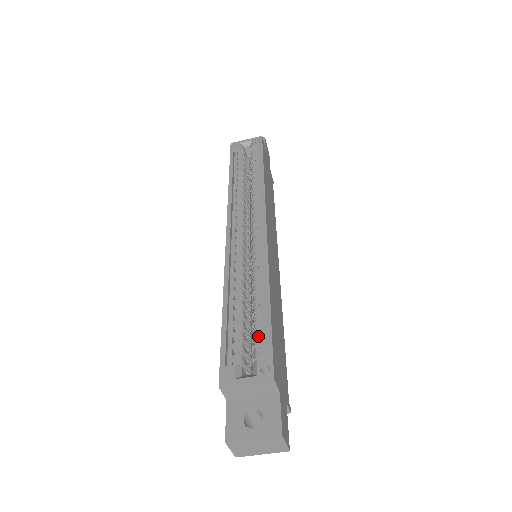
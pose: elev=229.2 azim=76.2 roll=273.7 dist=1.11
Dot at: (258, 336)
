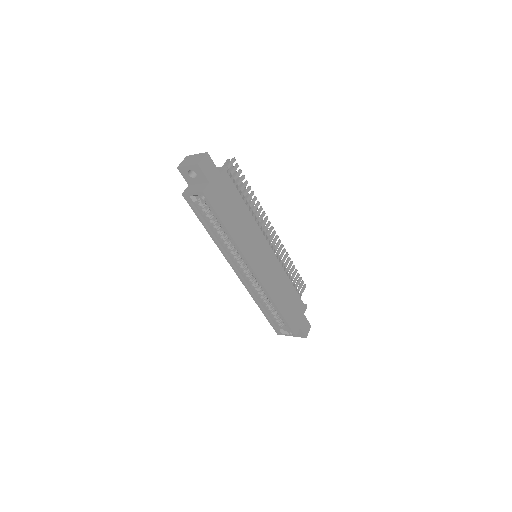
Dot at: (282, 319)
